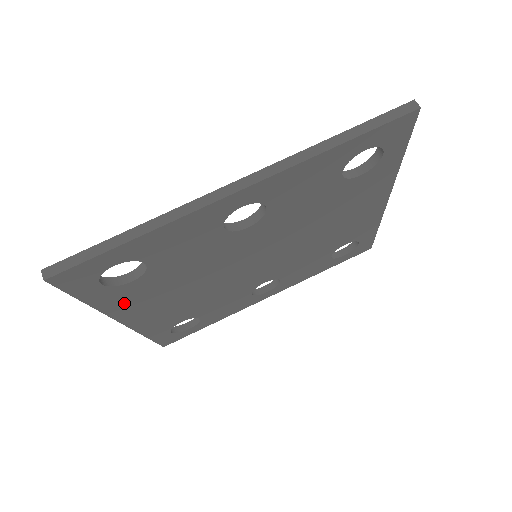
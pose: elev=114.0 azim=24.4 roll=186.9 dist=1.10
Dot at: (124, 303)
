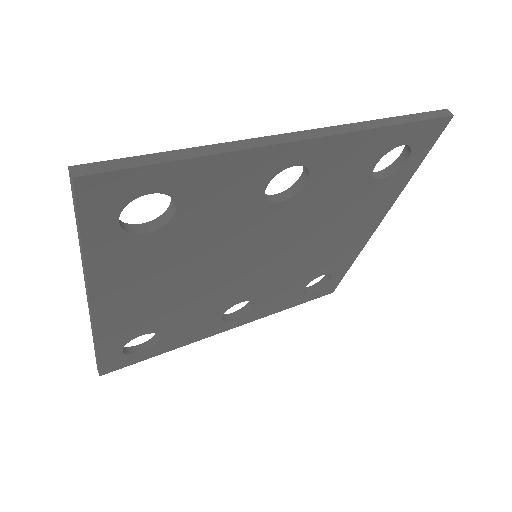
Dot at: (116, 270)
